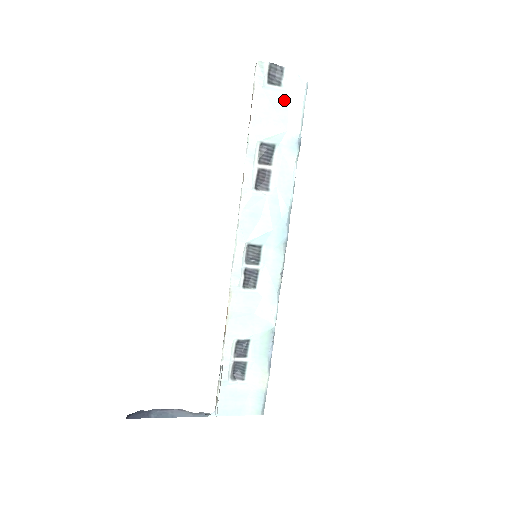
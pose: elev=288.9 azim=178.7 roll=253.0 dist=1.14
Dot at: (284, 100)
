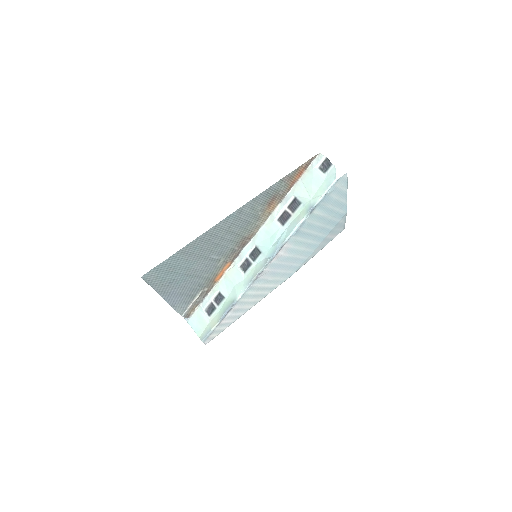
Dot at: (320, 181)
